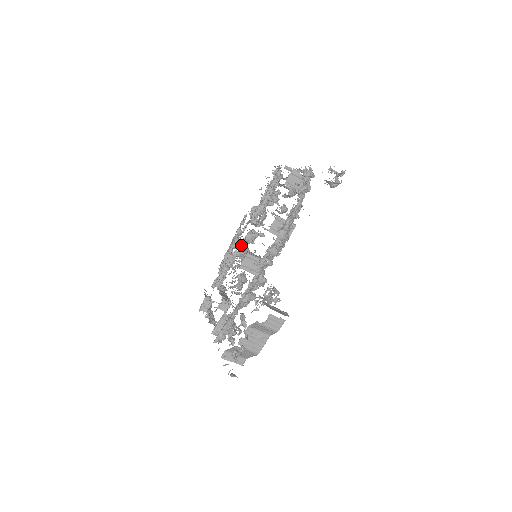
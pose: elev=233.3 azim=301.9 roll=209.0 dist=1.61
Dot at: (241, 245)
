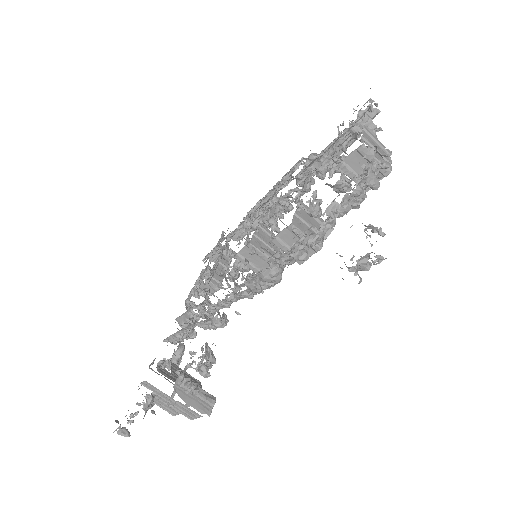
Dot at: occluded
